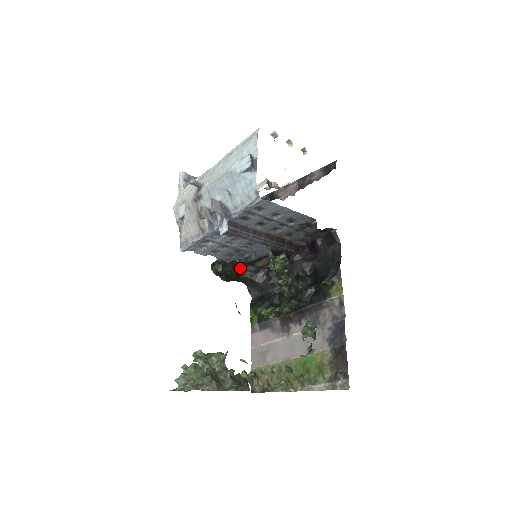
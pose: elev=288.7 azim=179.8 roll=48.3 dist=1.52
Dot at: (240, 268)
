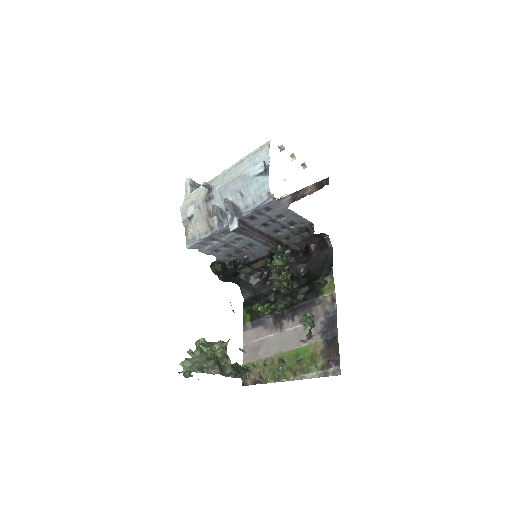
Dot at: (237, 269)
